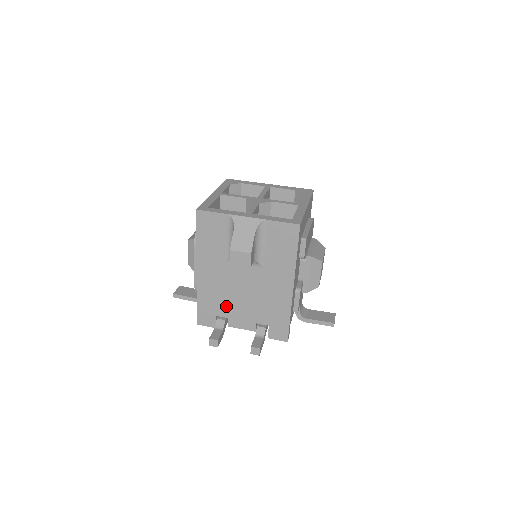
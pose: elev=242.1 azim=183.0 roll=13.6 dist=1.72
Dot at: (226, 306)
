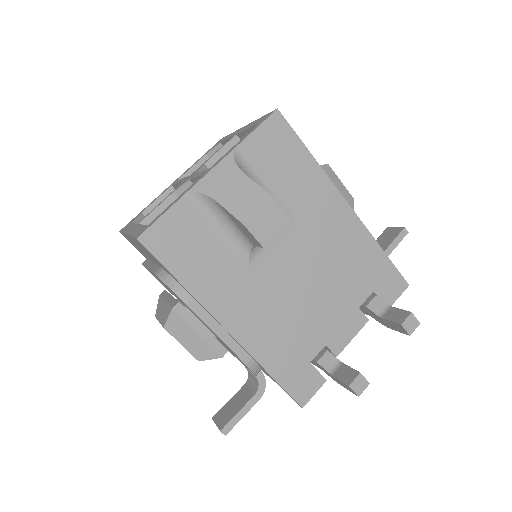
Dot at: (307, 332)
